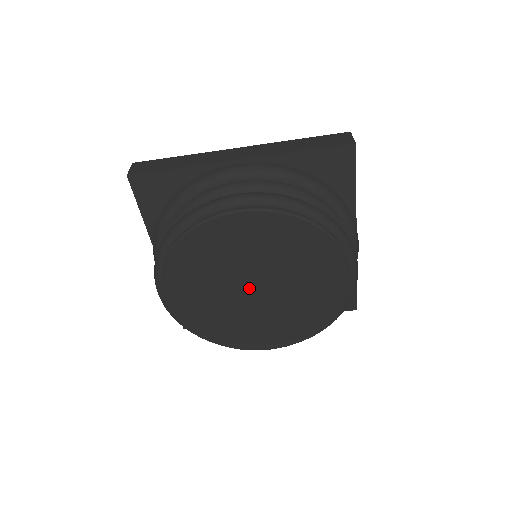
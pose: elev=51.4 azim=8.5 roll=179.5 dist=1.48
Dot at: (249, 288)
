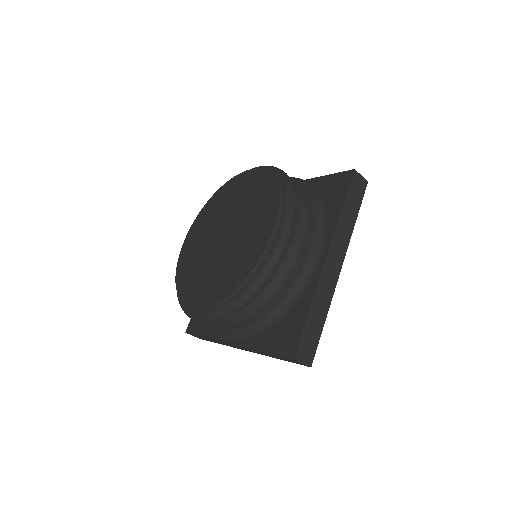
Dot at: (221, 233)
